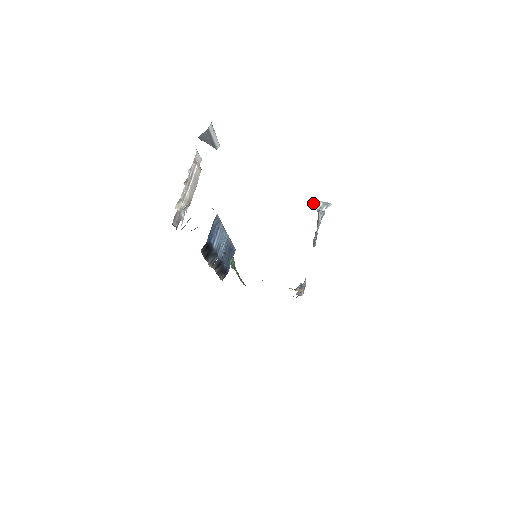
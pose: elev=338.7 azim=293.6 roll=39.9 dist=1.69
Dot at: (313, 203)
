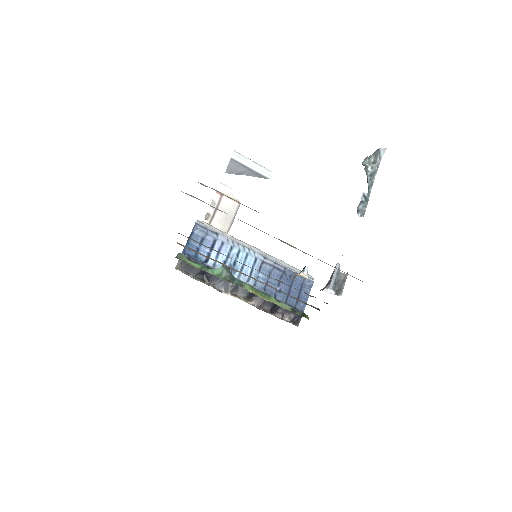
Dot at: (364, 164)
